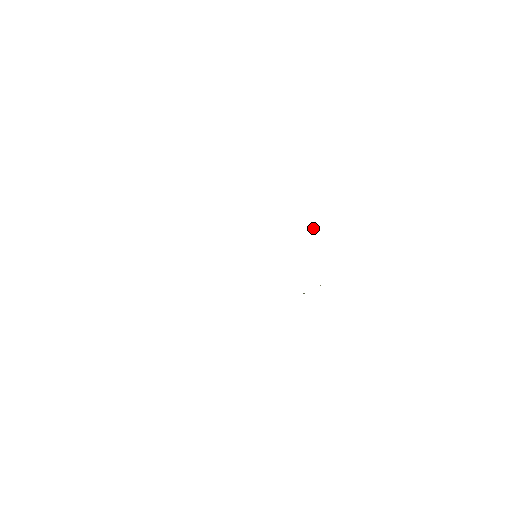
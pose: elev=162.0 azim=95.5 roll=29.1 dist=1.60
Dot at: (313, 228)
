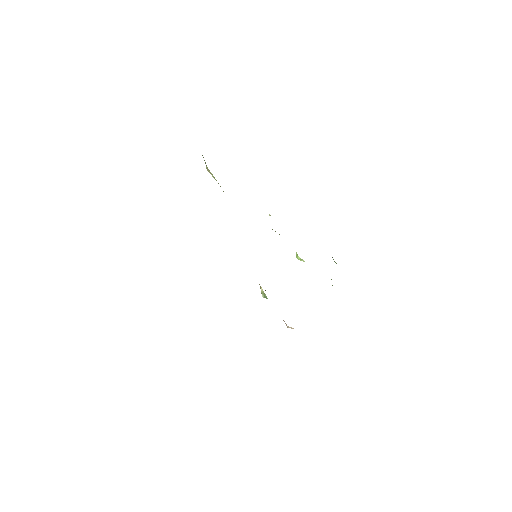
Dot at: (302, 259)
